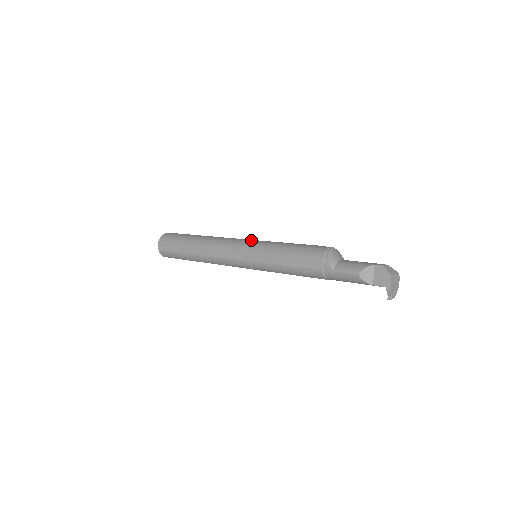
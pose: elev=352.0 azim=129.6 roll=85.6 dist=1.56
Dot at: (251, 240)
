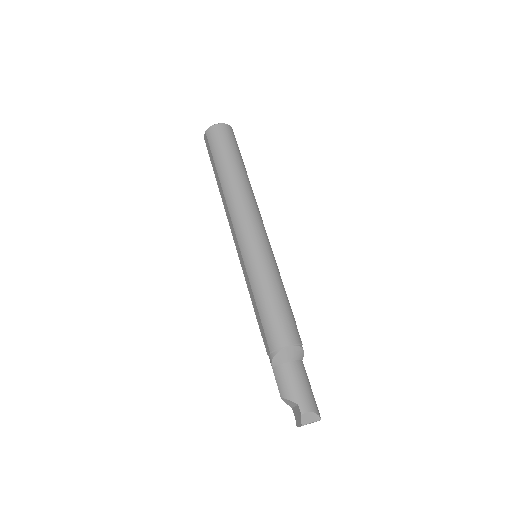
Dot at: (254, 244)
